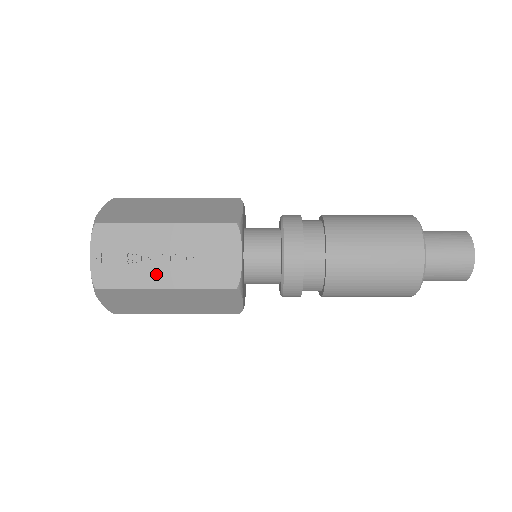
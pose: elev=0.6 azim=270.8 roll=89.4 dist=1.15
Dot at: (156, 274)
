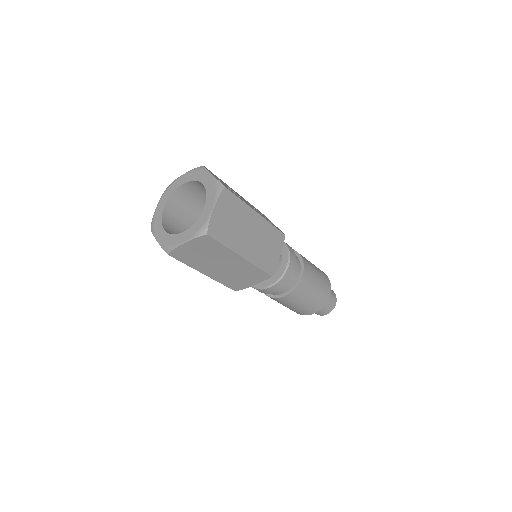
Dot at: (248, 204)
